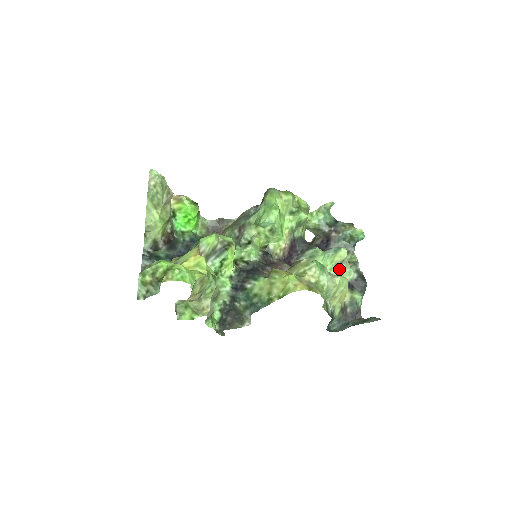
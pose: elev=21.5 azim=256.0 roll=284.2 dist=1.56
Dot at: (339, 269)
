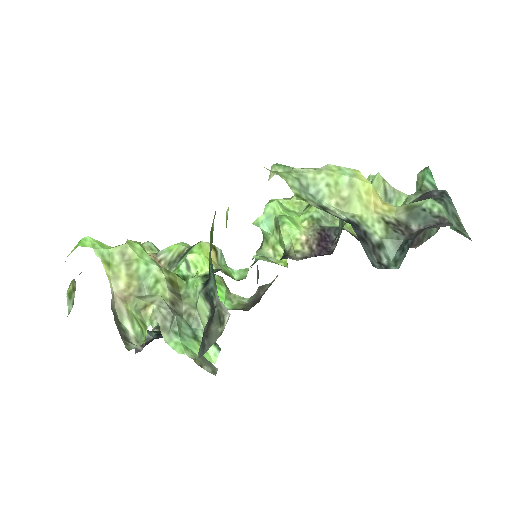
Dot at: occluded
